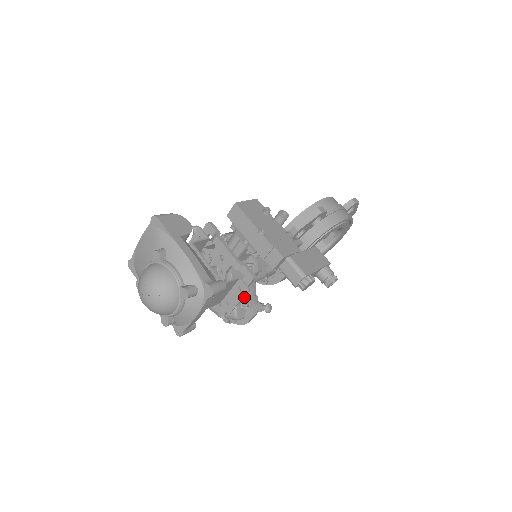
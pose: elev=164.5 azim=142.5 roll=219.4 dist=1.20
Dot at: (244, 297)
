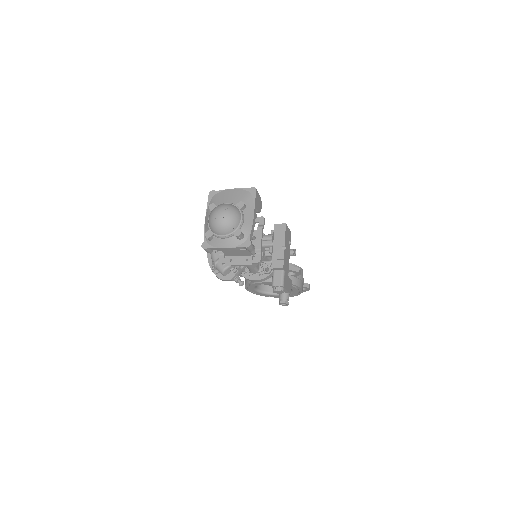
Dot at: (240, 266)
